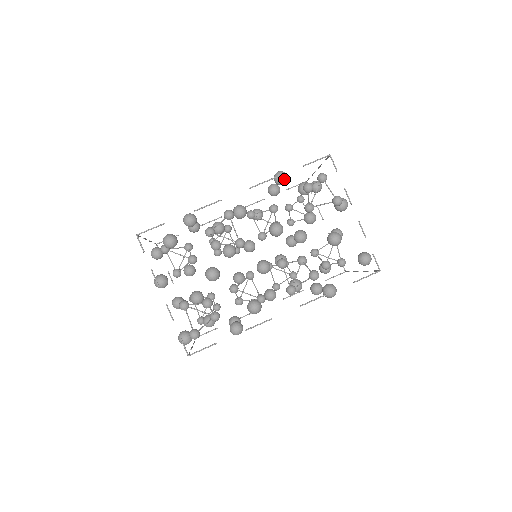
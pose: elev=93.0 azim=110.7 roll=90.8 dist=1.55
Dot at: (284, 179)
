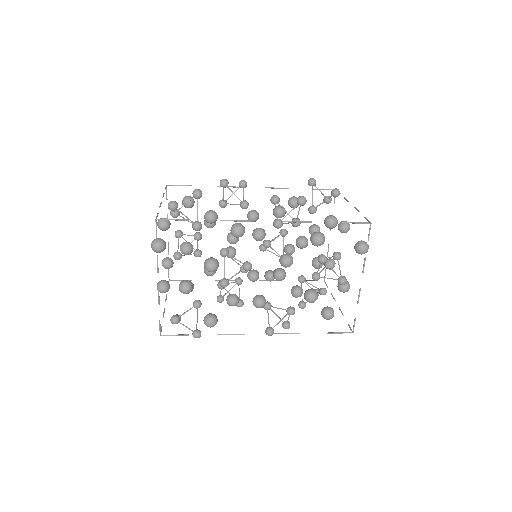
Dot at: (296, 198)
